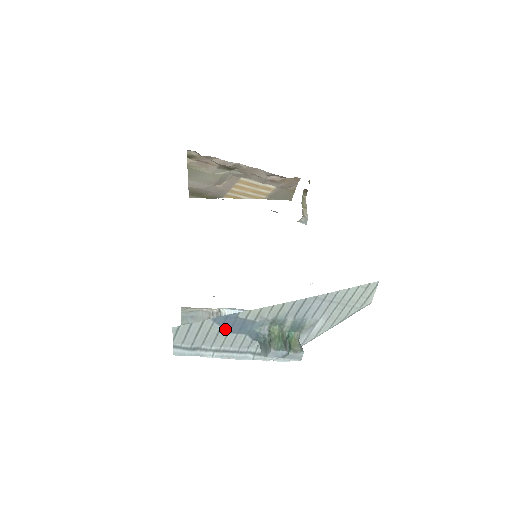
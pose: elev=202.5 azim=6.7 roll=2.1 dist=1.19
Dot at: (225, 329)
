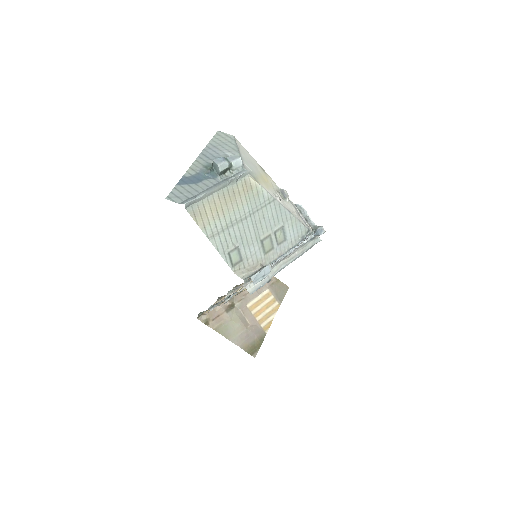
Dot at: (191, 184)
